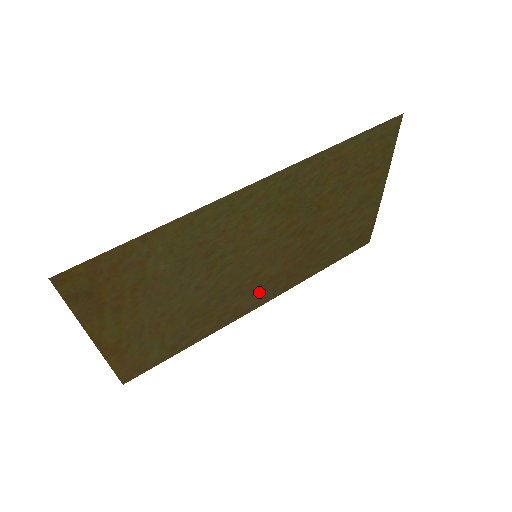
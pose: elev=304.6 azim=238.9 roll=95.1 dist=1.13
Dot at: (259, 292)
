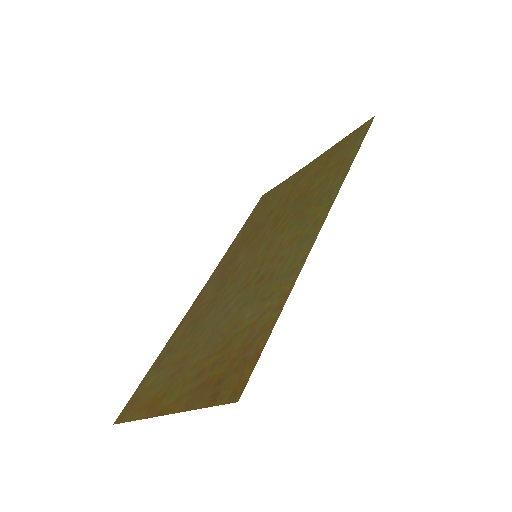
Dot at: (219, 276)
